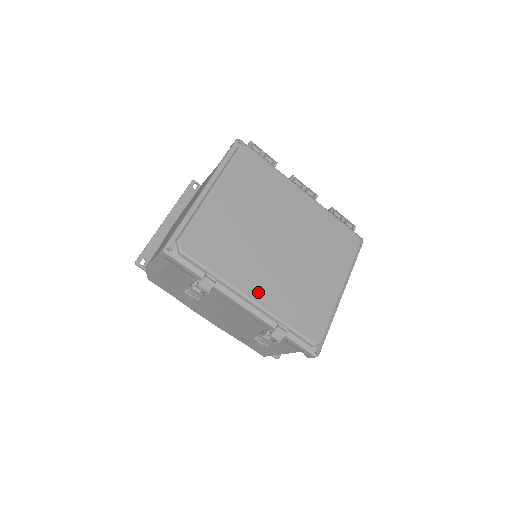
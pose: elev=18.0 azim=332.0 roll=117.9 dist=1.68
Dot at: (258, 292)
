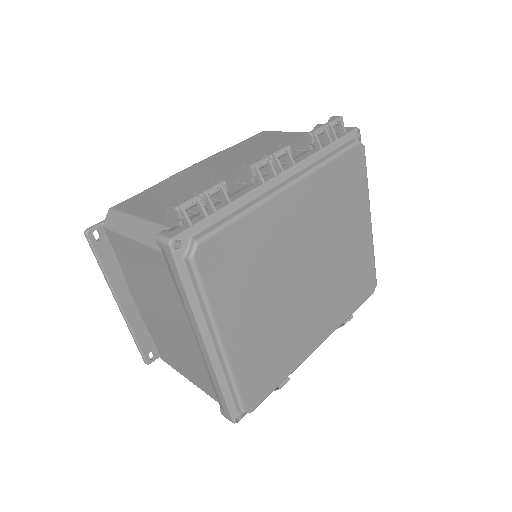
Dot at: (321, 334)
